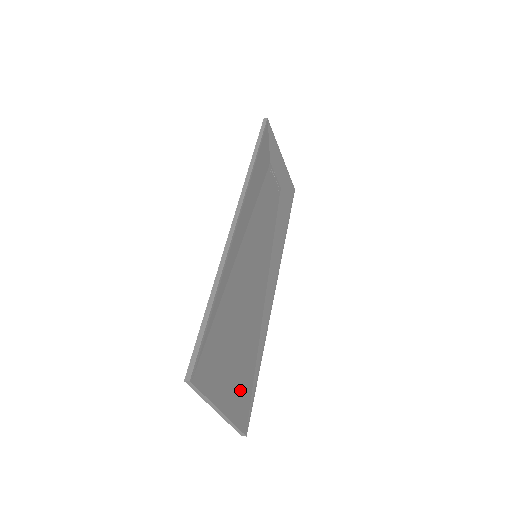
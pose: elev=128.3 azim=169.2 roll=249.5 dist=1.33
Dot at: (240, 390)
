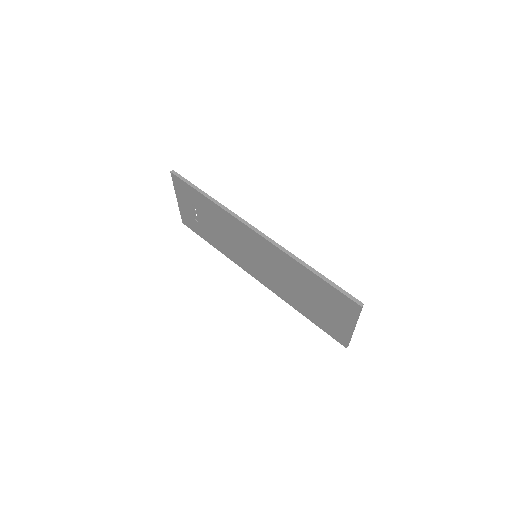
Dot at: occluded
